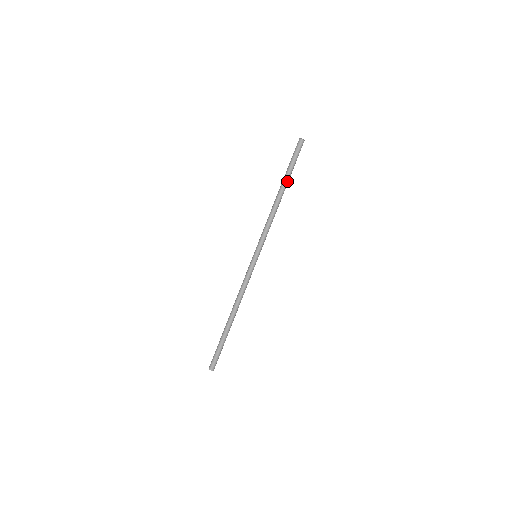
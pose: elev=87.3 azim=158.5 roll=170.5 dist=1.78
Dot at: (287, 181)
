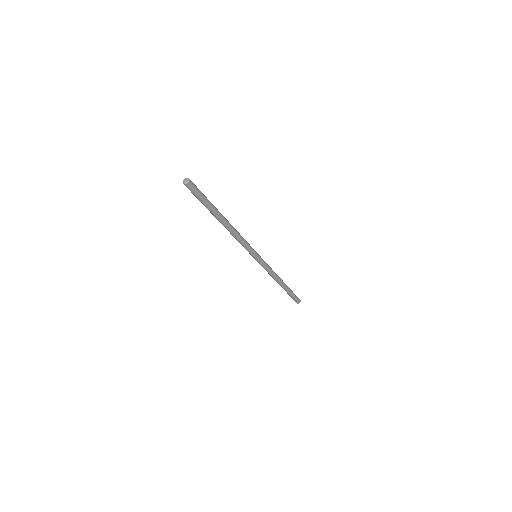
Dot at: (215, 215)
